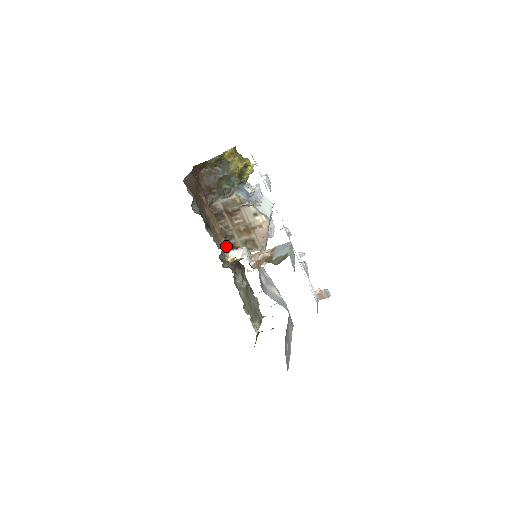
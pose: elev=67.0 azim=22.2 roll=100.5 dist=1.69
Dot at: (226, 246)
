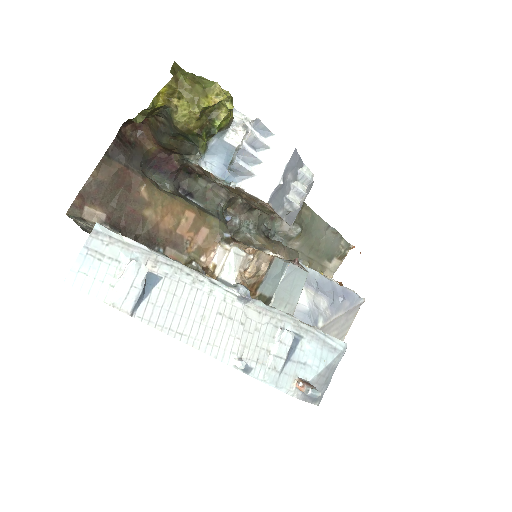
Dot at: (209, 240)
